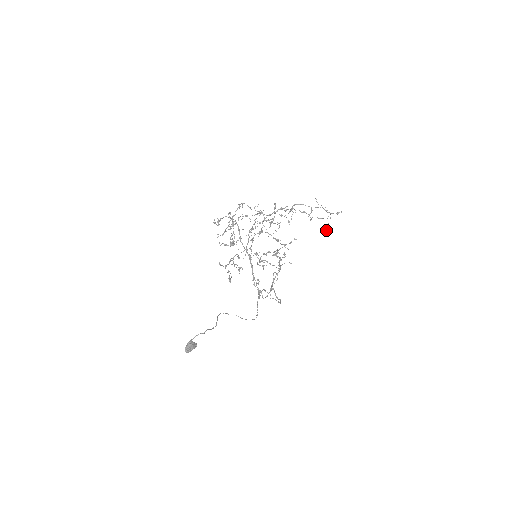
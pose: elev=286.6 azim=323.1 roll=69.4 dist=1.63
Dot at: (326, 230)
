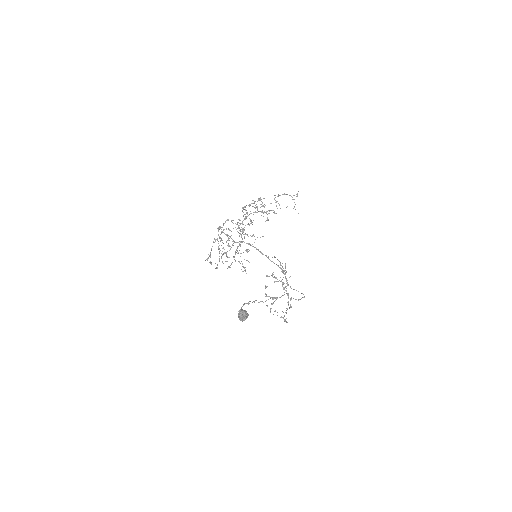
Dot at: occluded
